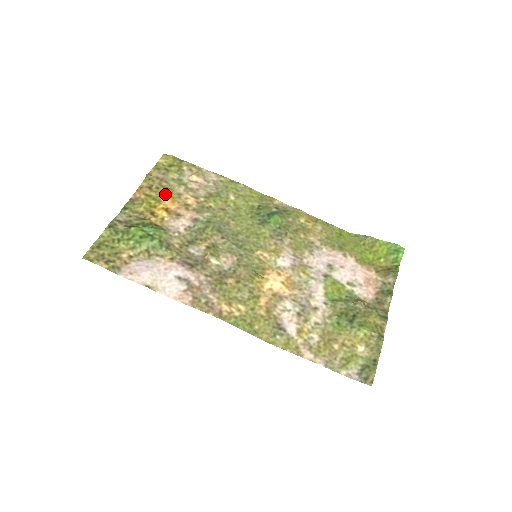
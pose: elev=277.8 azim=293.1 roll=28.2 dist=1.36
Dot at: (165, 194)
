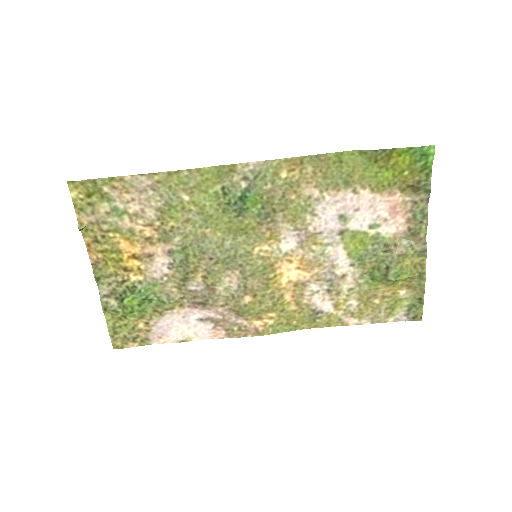
Dot at: (117, 239)
